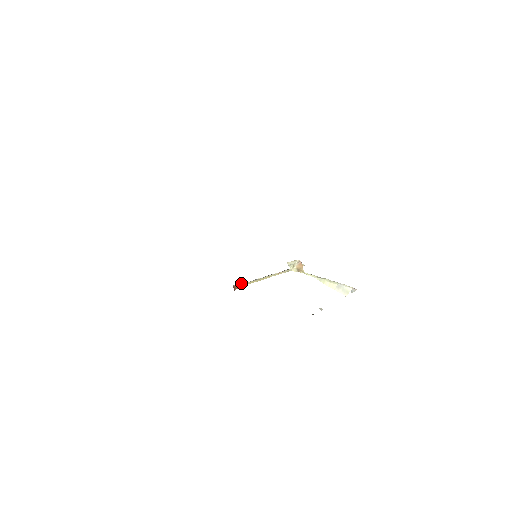
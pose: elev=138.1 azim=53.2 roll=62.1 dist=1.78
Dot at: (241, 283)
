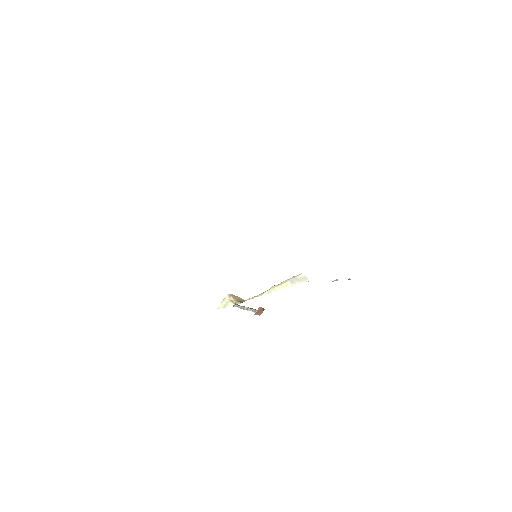
Dot at: (260, 307)
